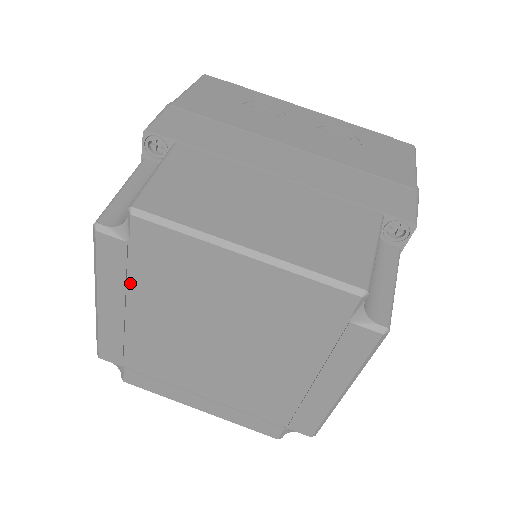
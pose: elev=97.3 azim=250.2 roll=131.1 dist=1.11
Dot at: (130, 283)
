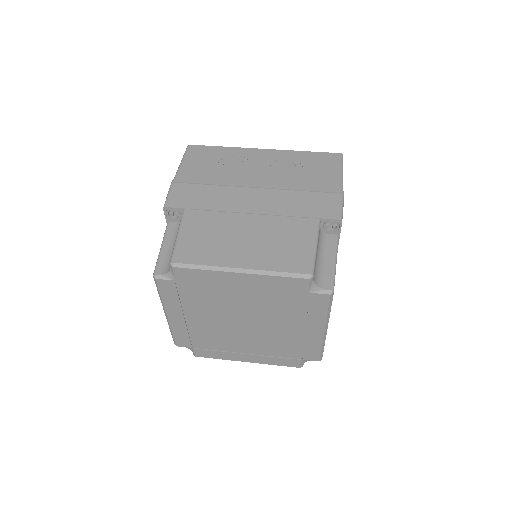
Dot at: (182, 301)
